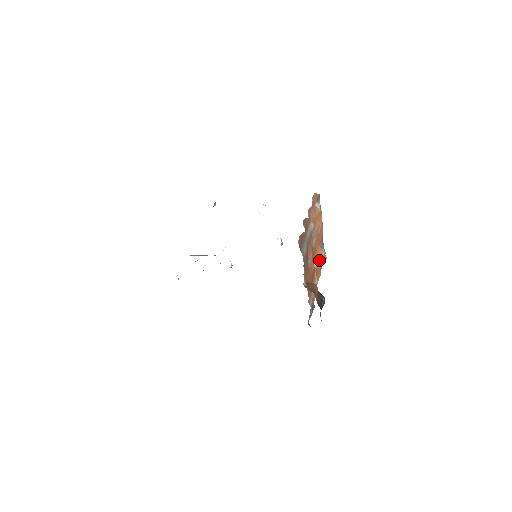
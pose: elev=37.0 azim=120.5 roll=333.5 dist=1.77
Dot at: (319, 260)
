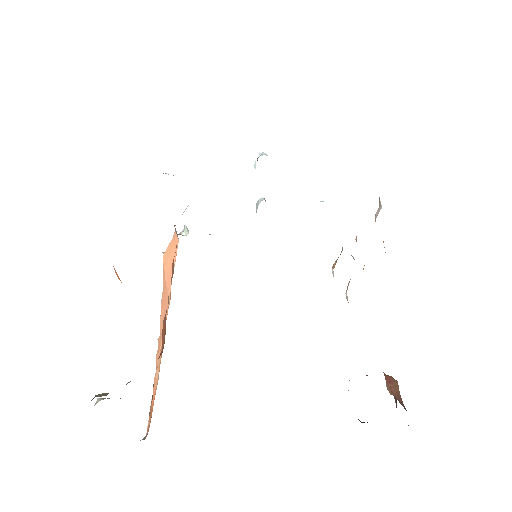
Dot at: (349, 282)
